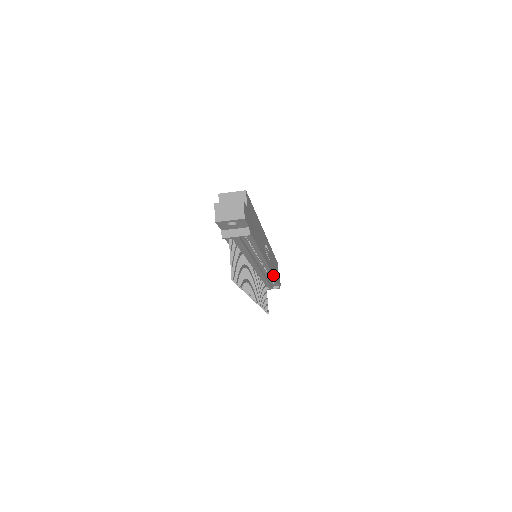
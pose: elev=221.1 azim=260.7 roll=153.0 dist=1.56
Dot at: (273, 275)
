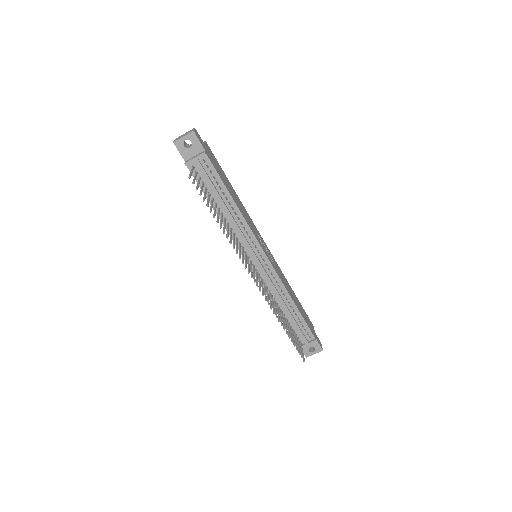
Dot at: (288, 292)
